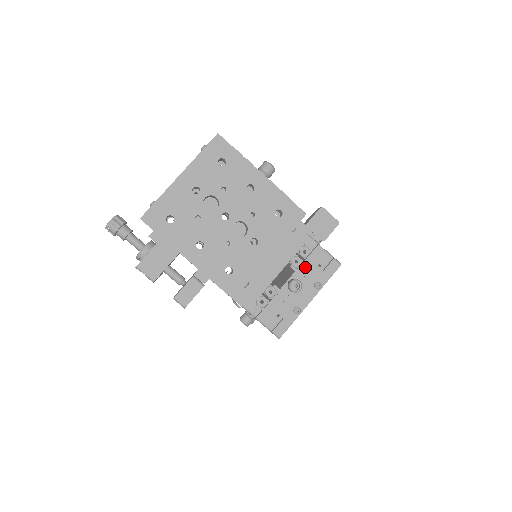
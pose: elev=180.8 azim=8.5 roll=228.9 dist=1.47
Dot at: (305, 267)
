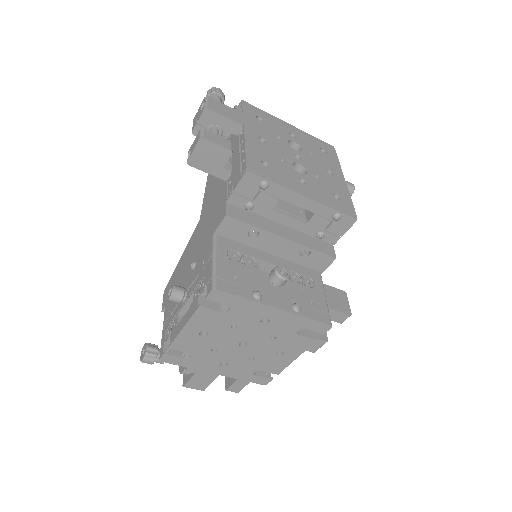
Dot at: (298, 287)
